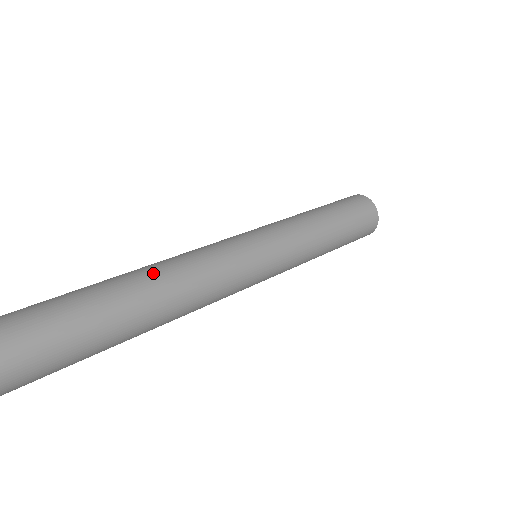
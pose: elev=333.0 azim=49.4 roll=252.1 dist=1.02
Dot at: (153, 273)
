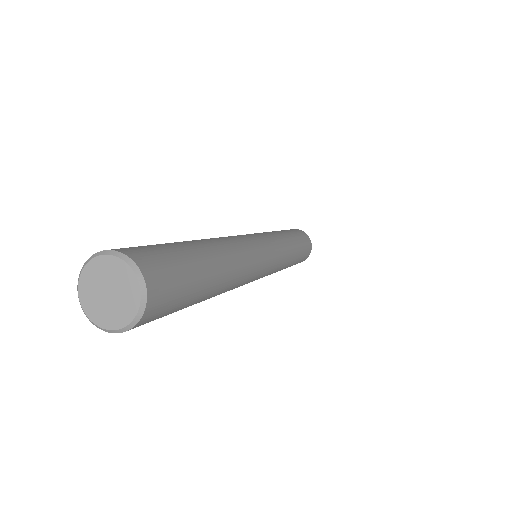
Dot at: (230, 247)
